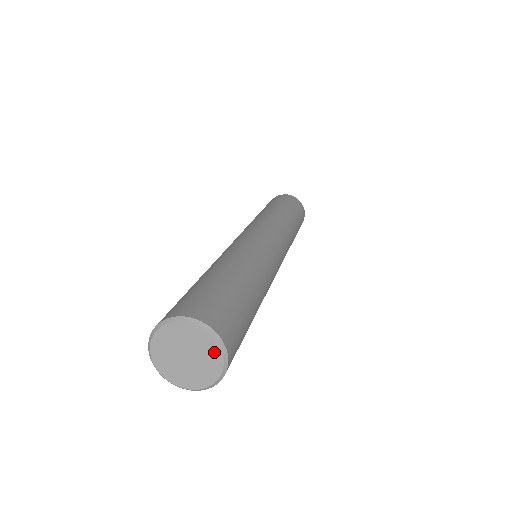
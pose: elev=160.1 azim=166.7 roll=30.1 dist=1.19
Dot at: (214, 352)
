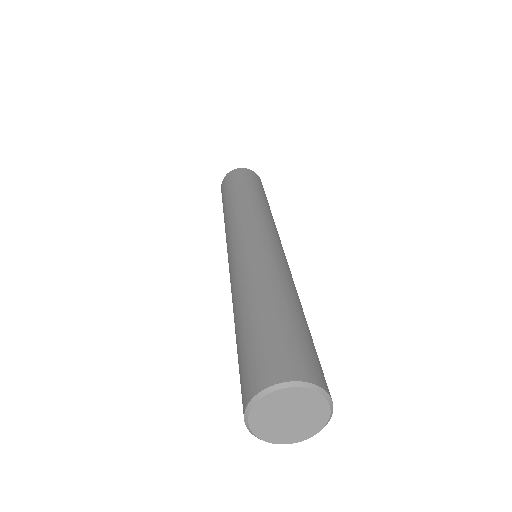
Dot at: (322, 409)
